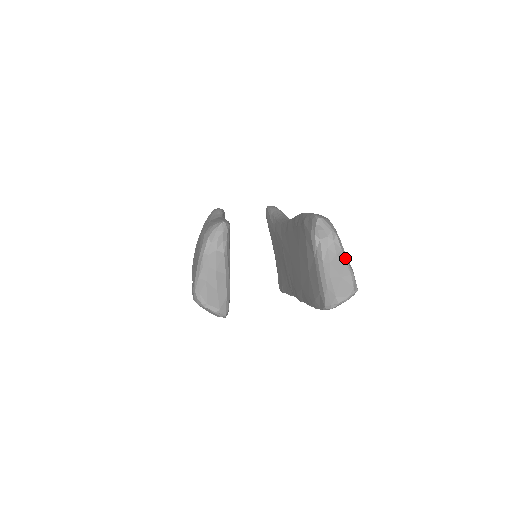
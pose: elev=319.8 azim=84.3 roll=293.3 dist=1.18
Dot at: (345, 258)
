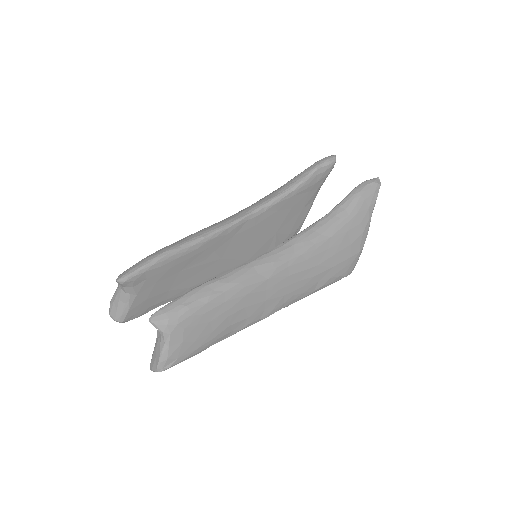
Dot at: (162, 350)
